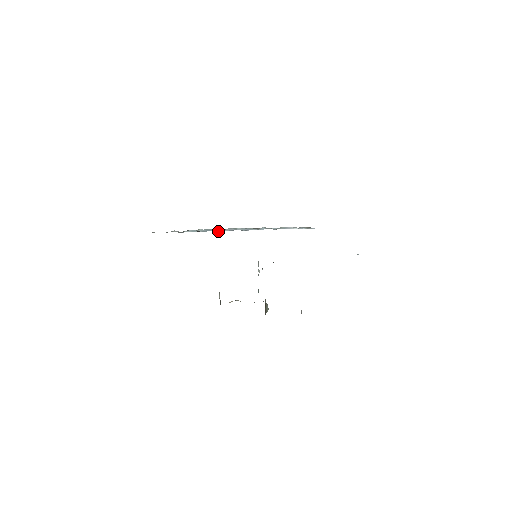
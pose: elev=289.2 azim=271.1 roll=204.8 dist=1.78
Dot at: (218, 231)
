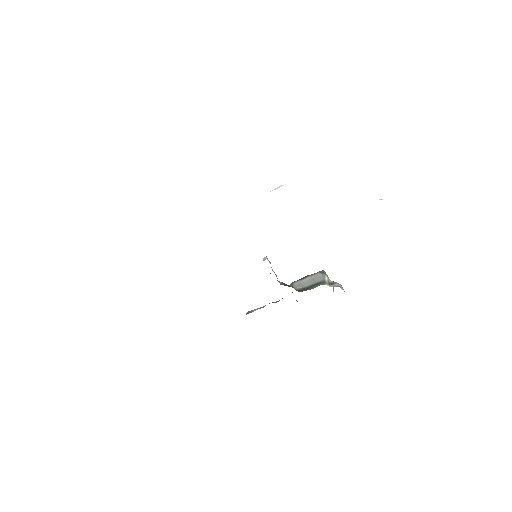
Dot at: occluded
